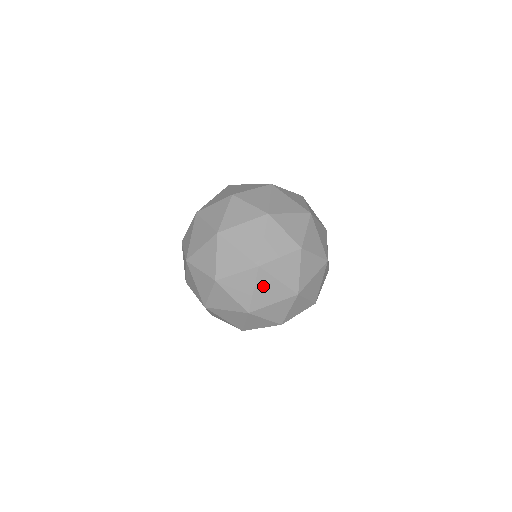
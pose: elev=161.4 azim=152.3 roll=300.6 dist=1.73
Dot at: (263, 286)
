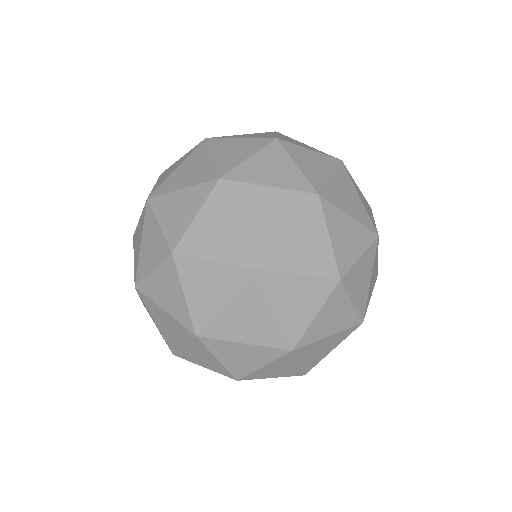
Dot at: (373, 270)
